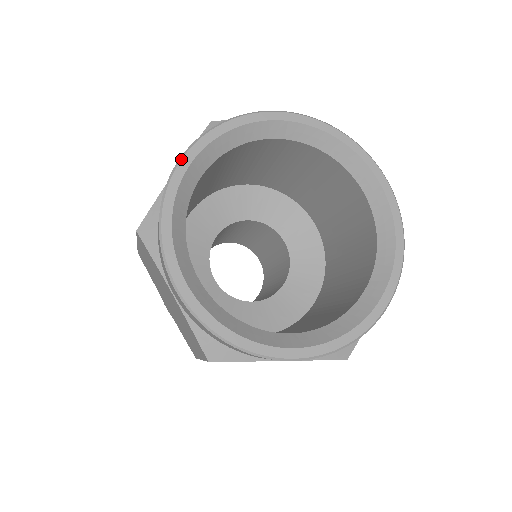
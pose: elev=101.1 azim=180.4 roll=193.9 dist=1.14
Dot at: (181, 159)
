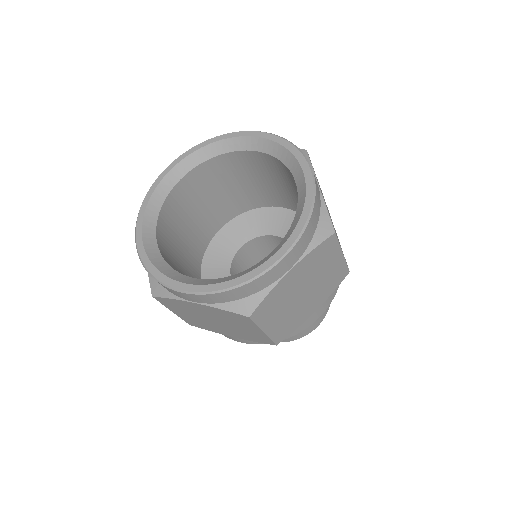
Dot at: (135, 236)
